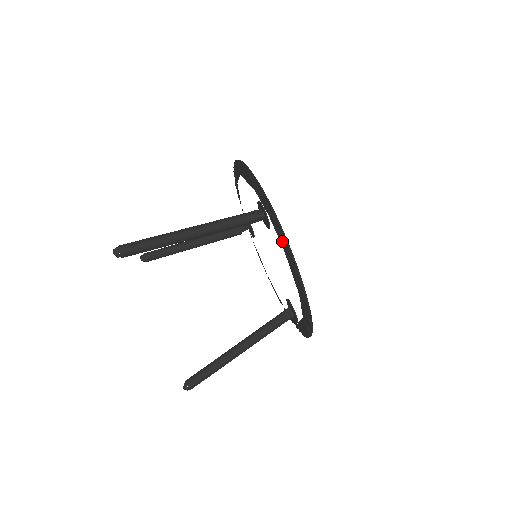
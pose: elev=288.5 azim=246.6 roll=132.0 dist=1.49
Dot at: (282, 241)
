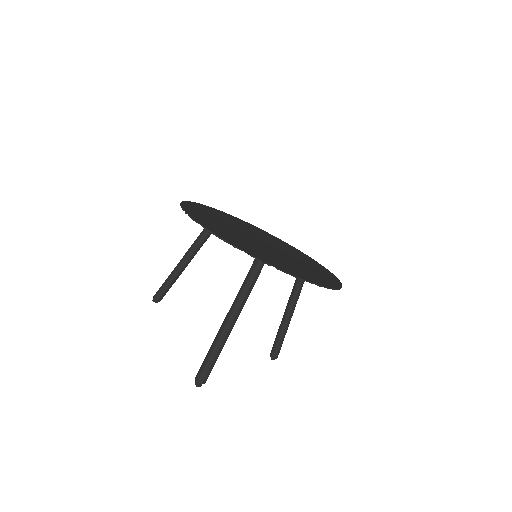
Dot at: occluded
